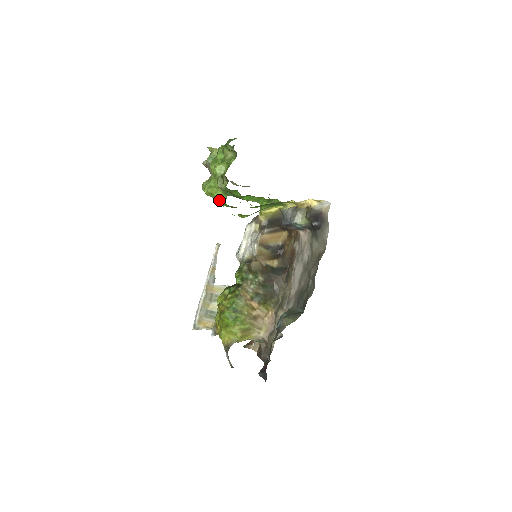
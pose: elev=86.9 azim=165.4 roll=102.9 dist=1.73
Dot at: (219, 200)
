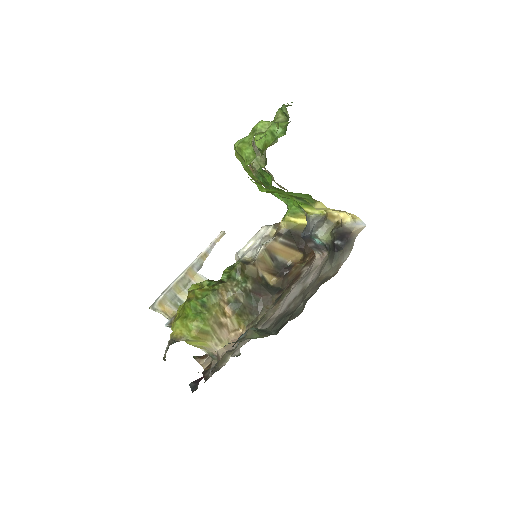
Dot at: (245, 159)
